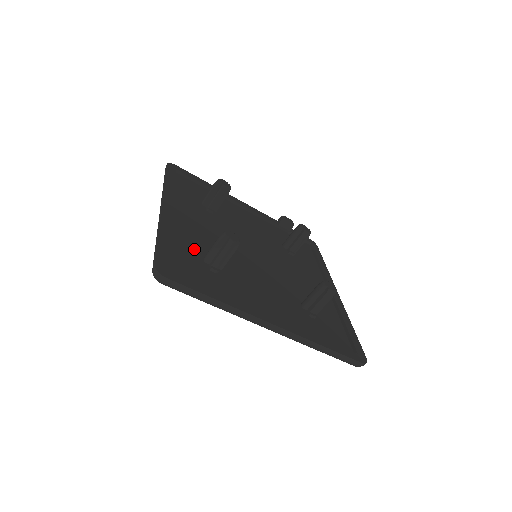
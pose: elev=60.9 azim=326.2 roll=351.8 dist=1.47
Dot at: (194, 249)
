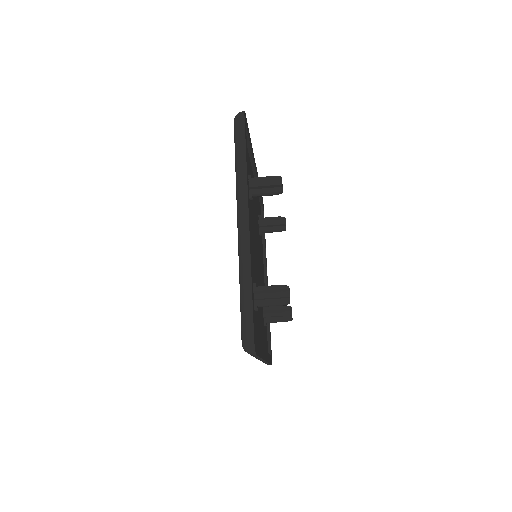
Dot at: occluded
